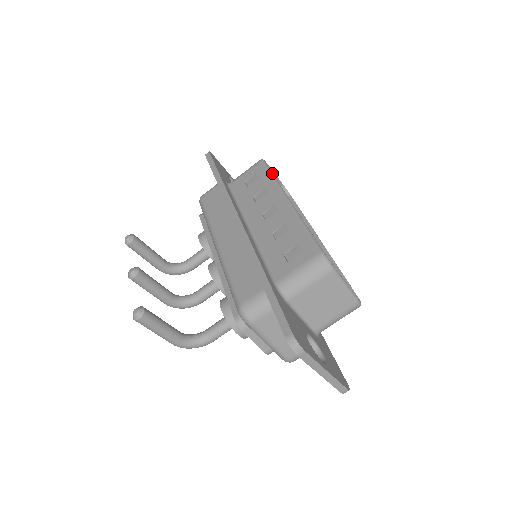
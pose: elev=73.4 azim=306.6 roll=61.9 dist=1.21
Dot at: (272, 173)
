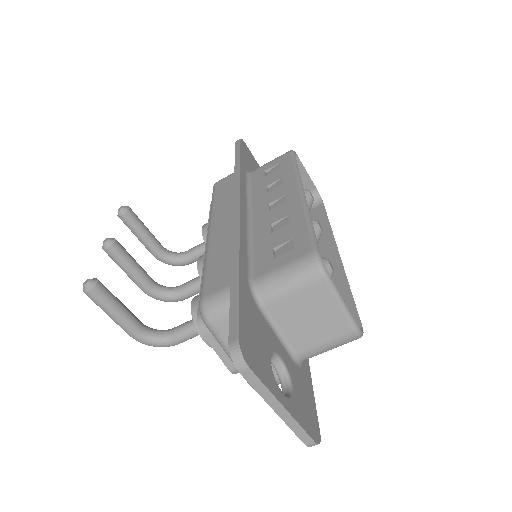
Dot at: (296, 164)
